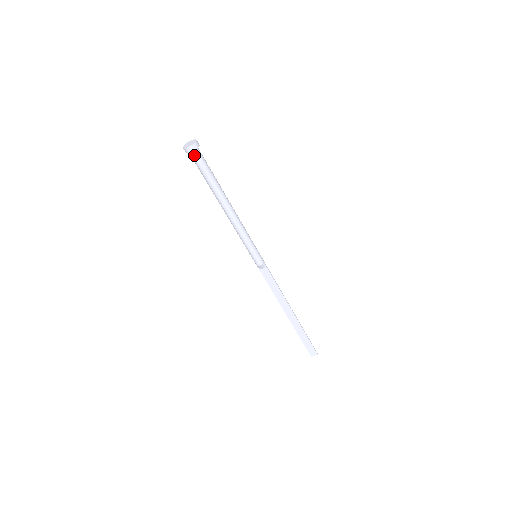
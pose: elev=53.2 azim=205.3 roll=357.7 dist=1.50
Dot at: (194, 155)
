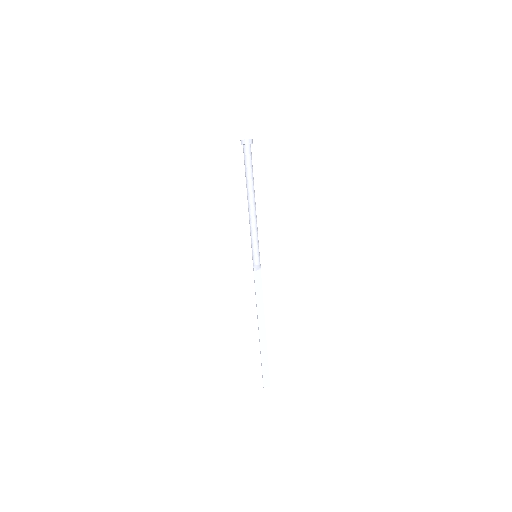
Dot at: (248, 148)
